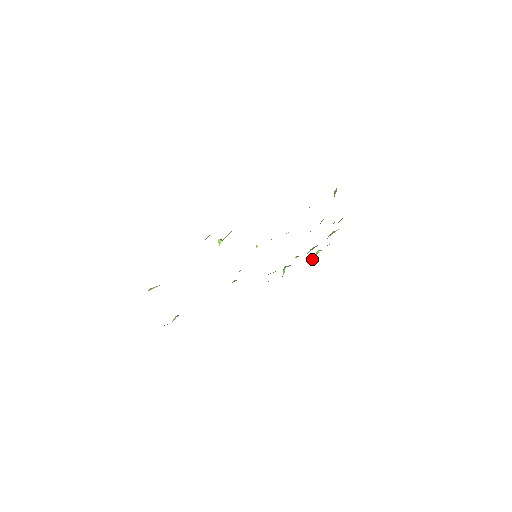
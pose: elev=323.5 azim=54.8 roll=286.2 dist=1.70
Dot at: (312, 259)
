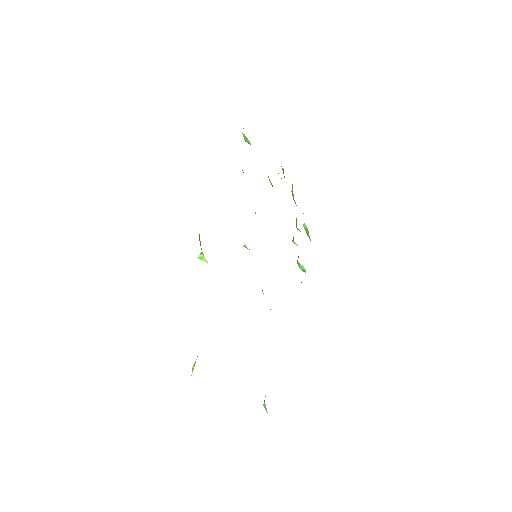
Dot at: (308, 235)
